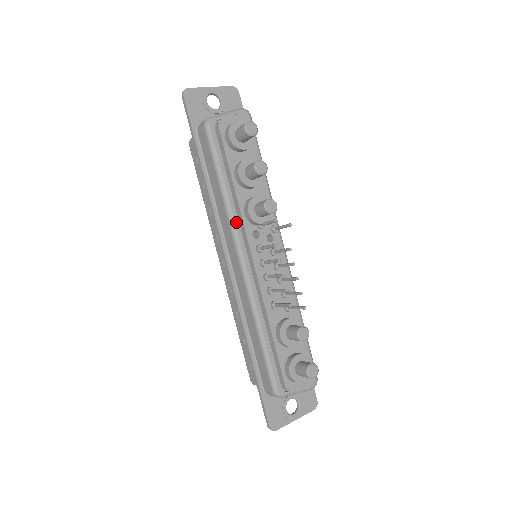
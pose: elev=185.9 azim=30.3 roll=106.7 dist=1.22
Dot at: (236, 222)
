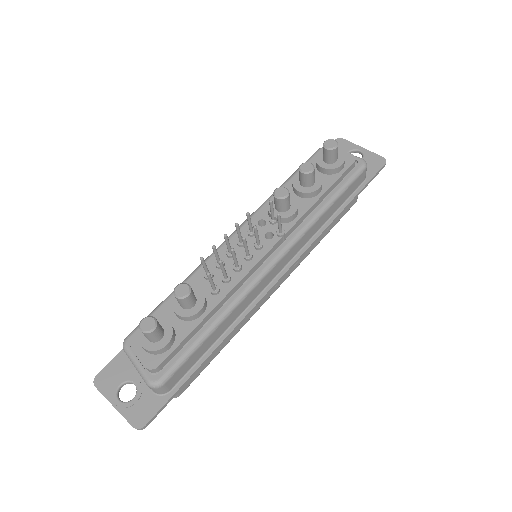
Dot at: (262, 208)
